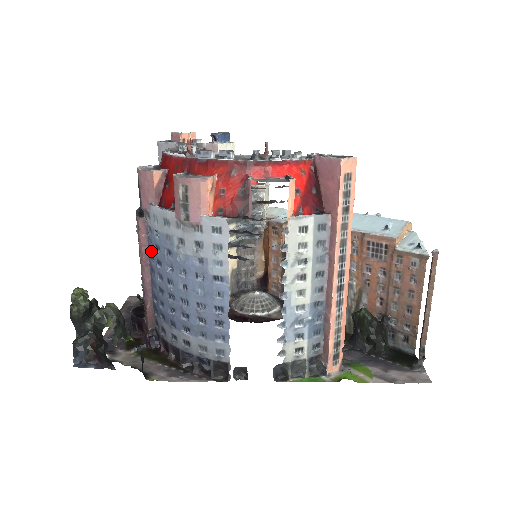
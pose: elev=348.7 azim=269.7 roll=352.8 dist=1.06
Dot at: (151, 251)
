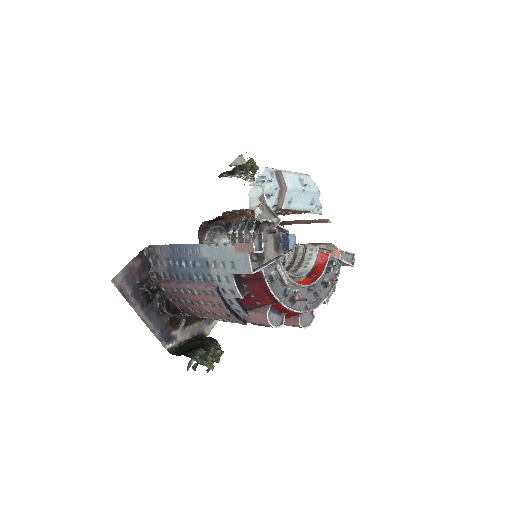
Dot at: occluded
